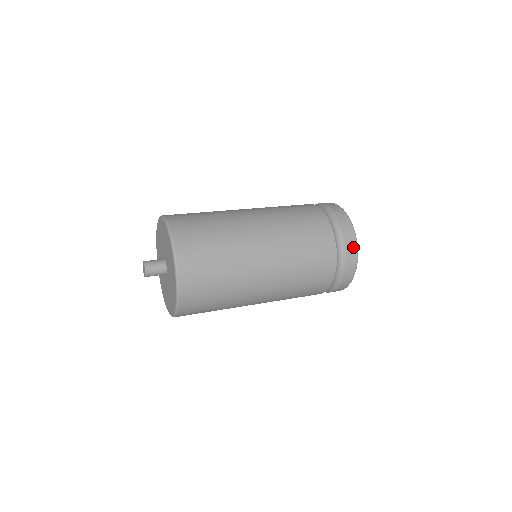
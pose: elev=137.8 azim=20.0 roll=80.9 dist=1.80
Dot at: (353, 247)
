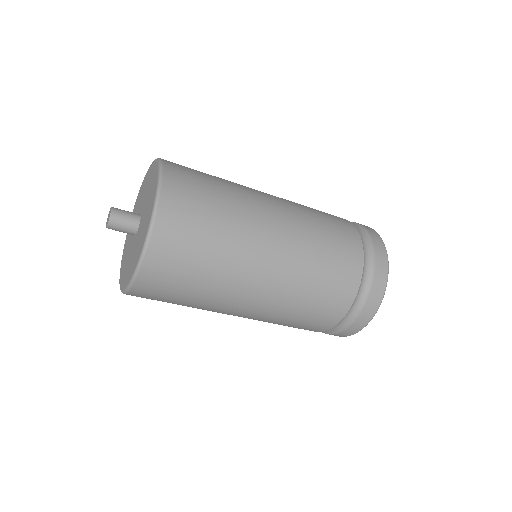
Dot at: (358, 327)
